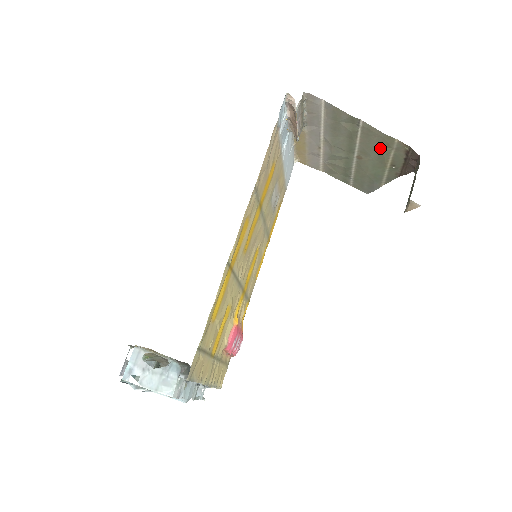
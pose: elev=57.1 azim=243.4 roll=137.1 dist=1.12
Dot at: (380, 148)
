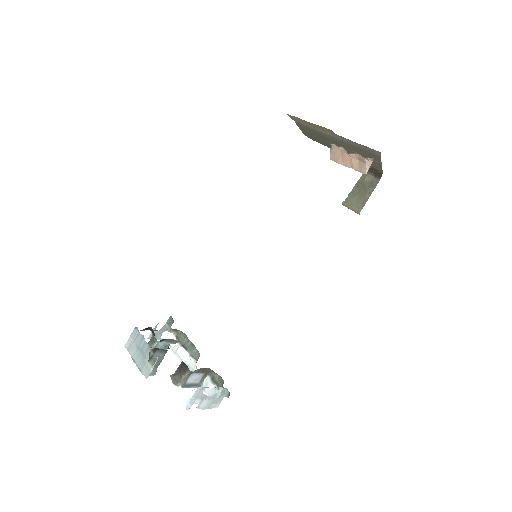
Dot at: occluded
